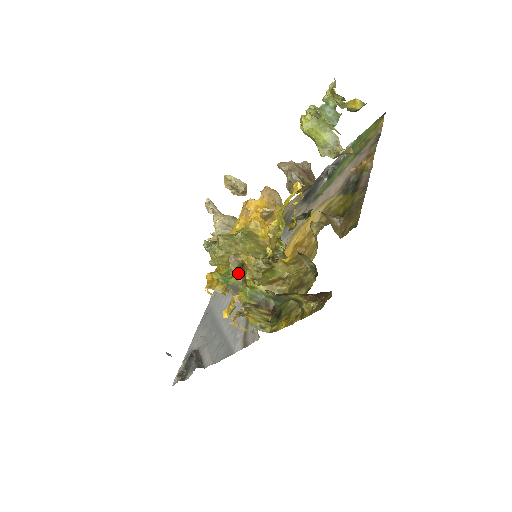
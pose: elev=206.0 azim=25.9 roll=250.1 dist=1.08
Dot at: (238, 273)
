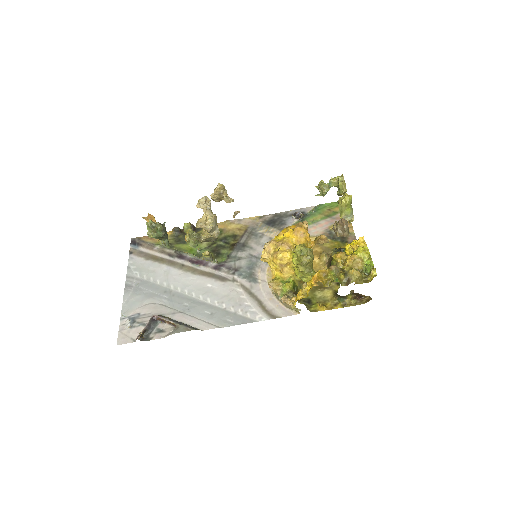
Dot at: (342, 277)
